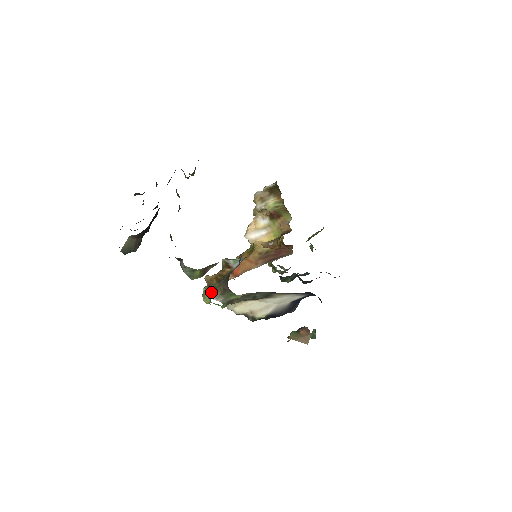
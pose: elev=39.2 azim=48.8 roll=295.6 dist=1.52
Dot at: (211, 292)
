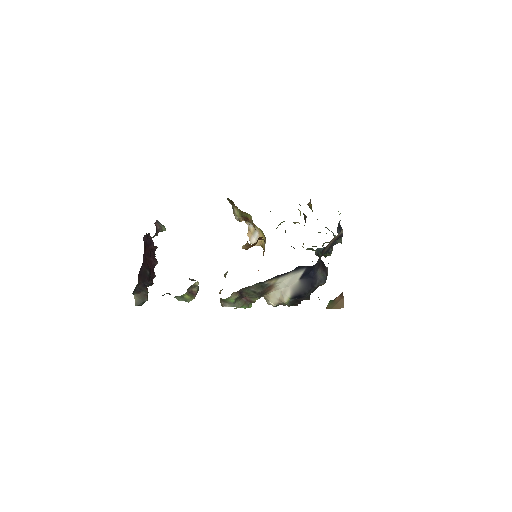
Dot at: (221, 302)
